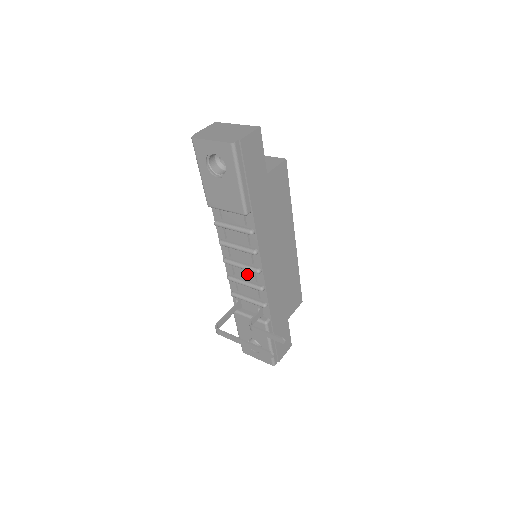
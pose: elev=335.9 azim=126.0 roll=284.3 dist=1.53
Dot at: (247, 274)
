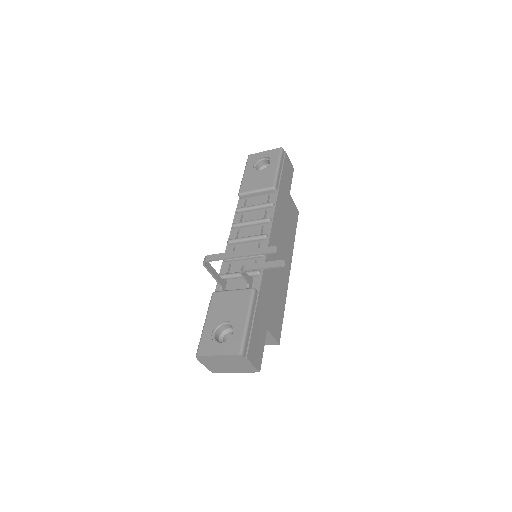
Dot at: (249, 248)
